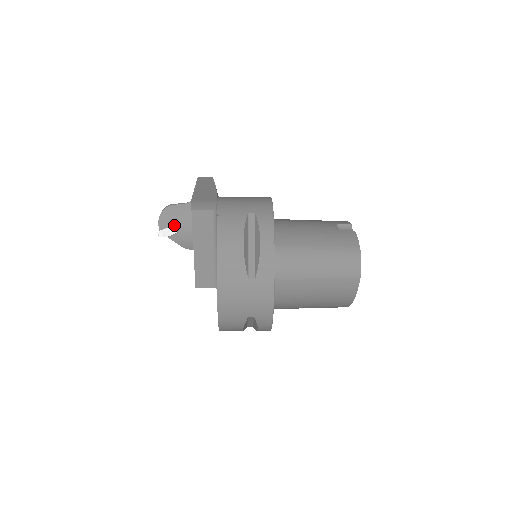
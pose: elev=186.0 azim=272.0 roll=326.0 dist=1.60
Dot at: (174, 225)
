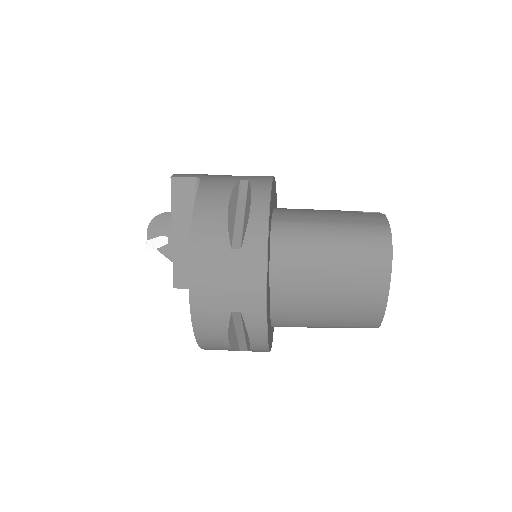
Dot at: (165, 234)
